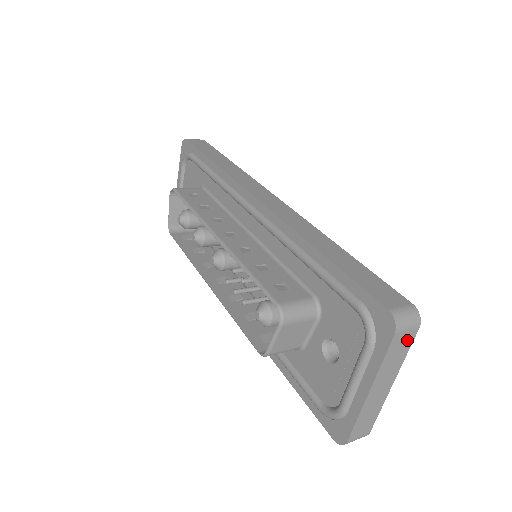
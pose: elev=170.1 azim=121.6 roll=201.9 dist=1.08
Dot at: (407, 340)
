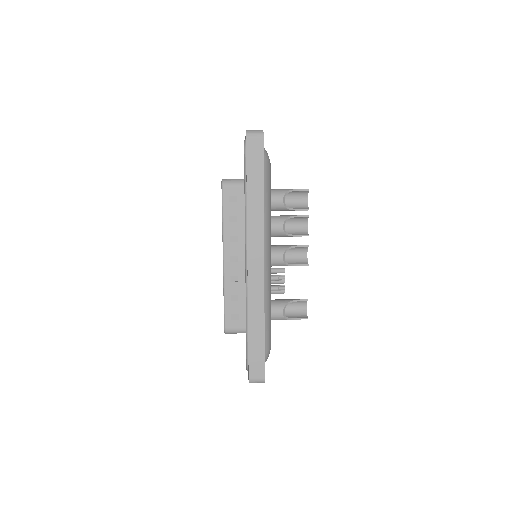
Dot at: occluded
